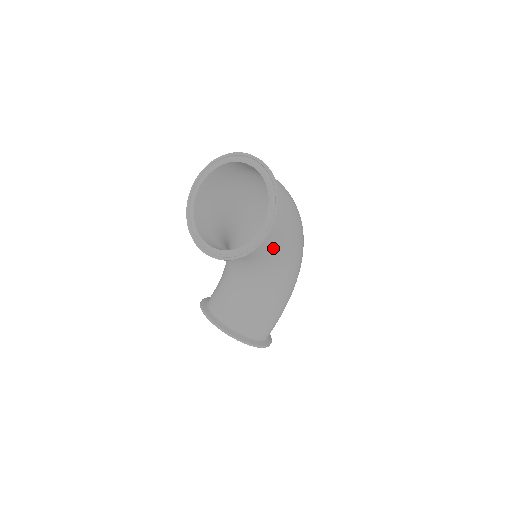
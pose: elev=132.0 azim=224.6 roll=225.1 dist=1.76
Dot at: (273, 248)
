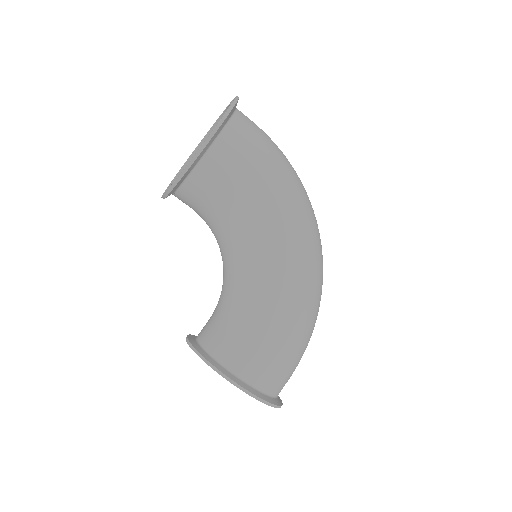
Dot at: (238, 191)
